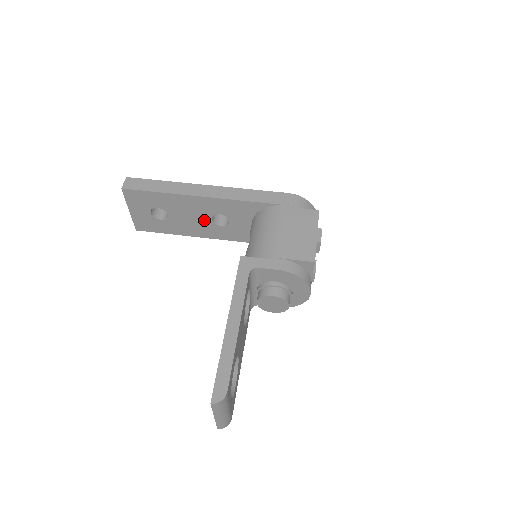
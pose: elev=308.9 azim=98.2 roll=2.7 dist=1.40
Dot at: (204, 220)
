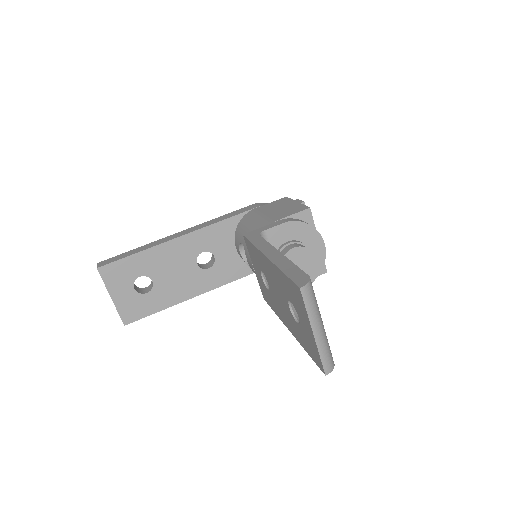
Dot at: (190, 269)
